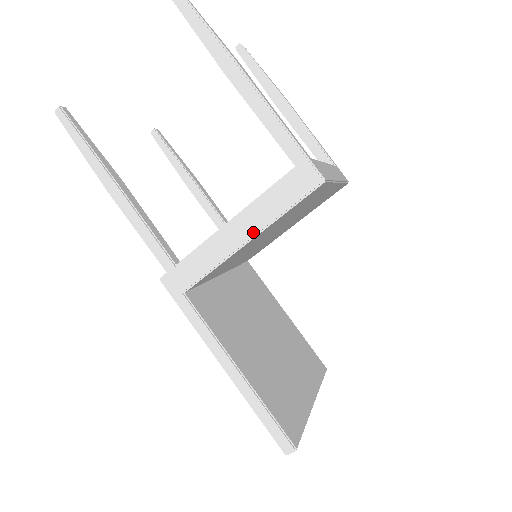
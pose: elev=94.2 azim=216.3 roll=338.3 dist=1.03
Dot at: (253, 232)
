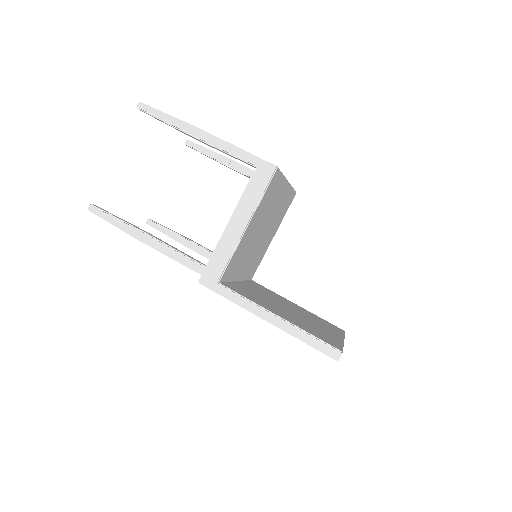
Dot at: (248, 218)
